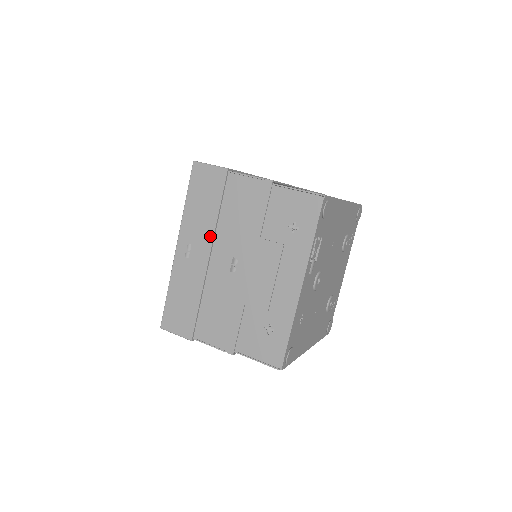
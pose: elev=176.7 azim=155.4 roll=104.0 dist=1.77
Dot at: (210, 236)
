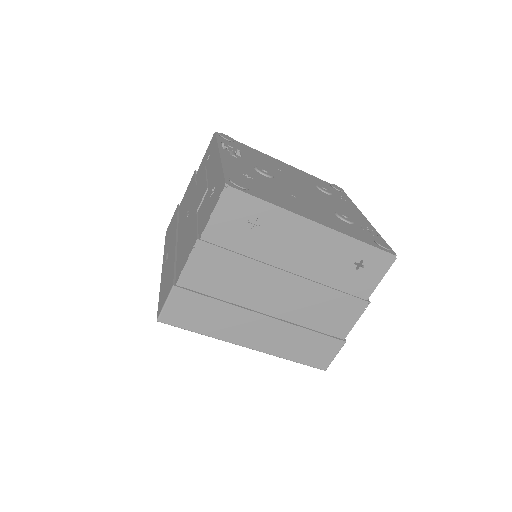
Dot at: (175, 232)
